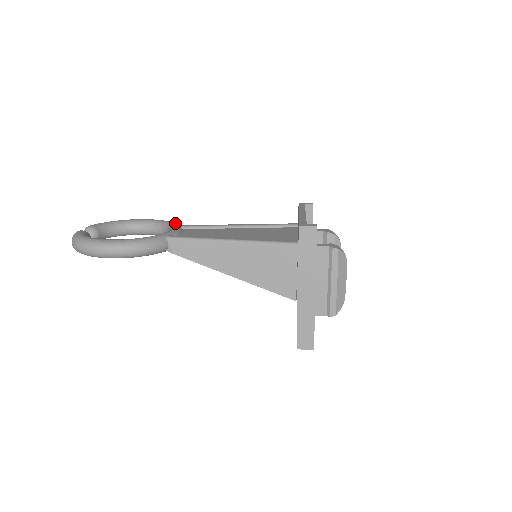
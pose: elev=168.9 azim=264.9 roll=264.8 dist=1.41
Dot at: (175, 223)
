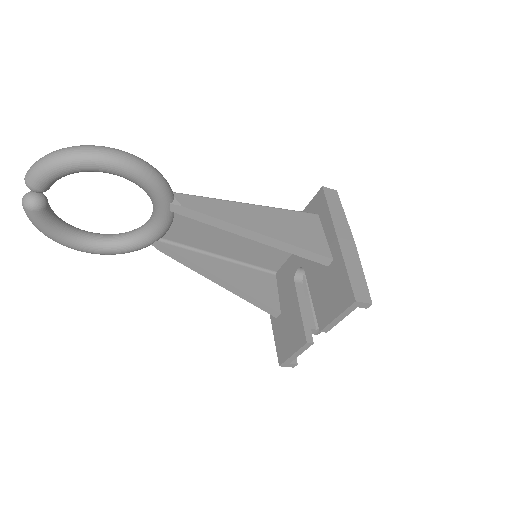
Dot at: occluded
